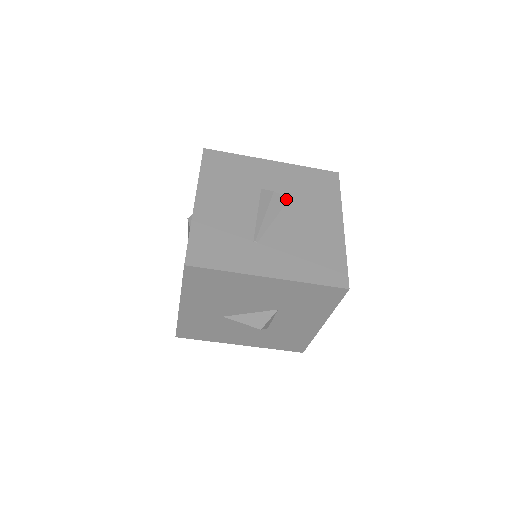
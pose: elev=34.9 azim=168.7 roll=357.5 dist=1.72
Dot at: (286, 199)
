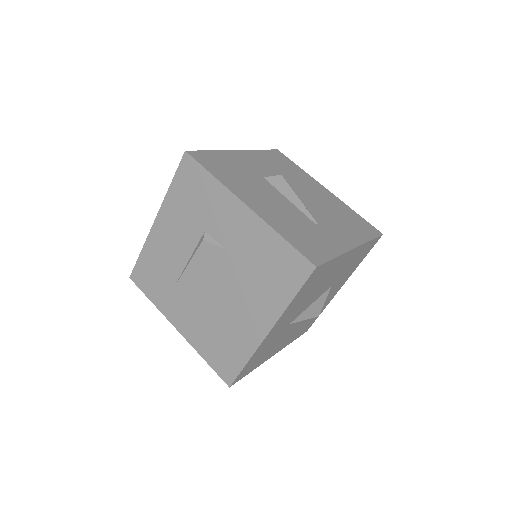
Dot at: occluded
